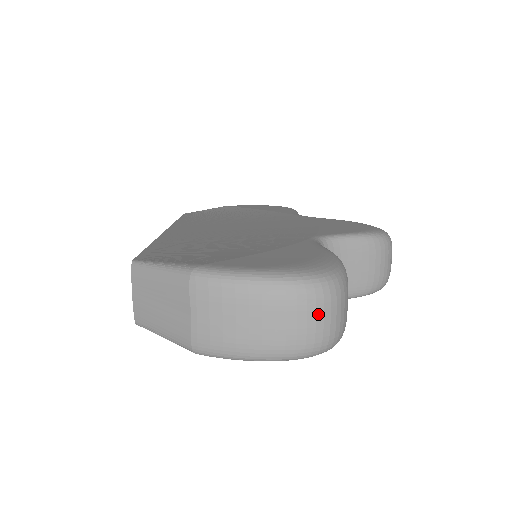
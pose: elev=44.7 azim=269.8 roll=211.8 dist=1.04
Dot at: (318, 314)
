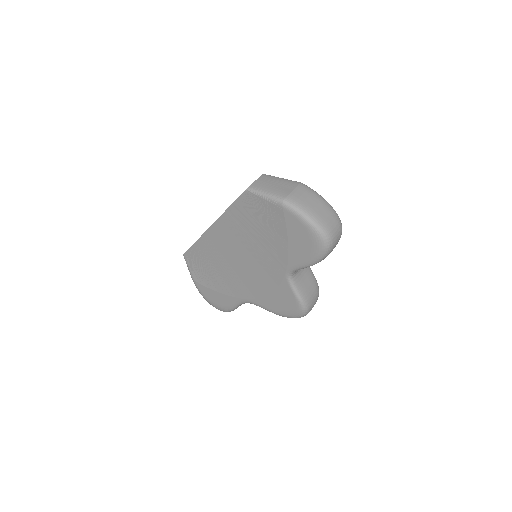
Dot at: (337, 226)
